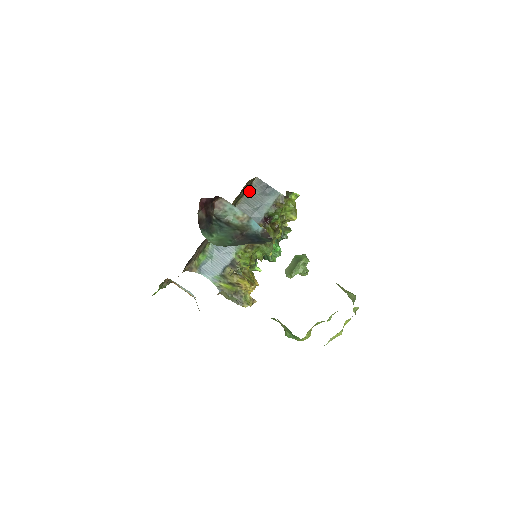
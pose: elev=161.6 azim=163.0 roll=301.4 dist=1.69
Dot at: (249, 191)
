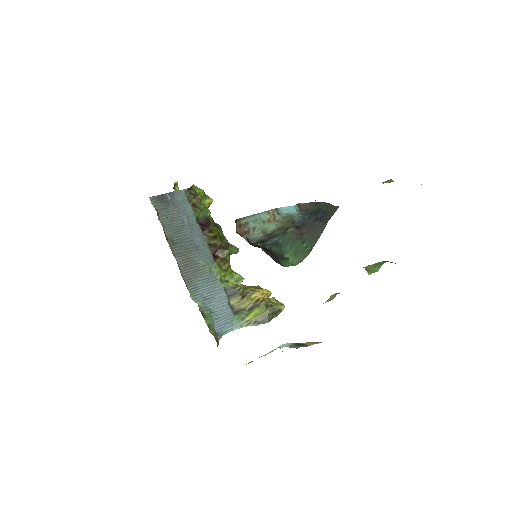
Dot at: (160, 217)
